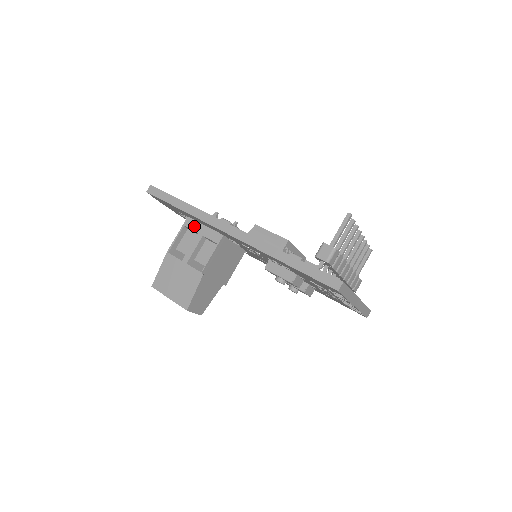
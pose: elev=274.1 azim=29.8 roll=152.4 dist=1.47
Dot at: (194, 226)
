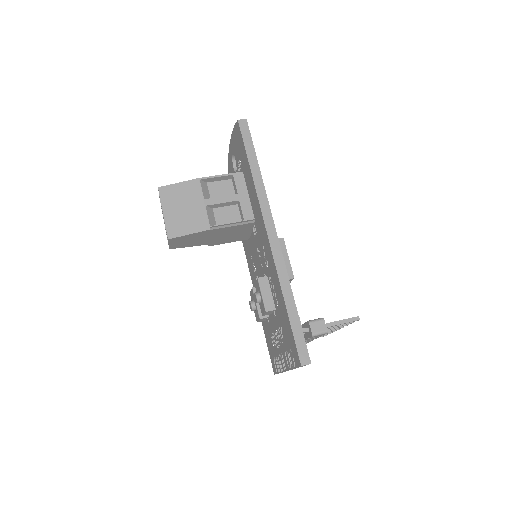
Dot at: (240, 185)
